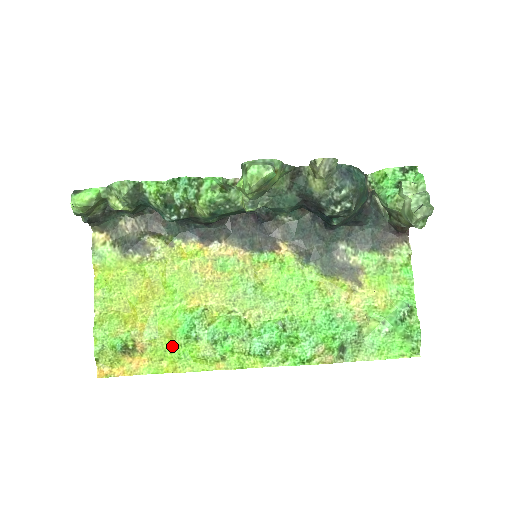
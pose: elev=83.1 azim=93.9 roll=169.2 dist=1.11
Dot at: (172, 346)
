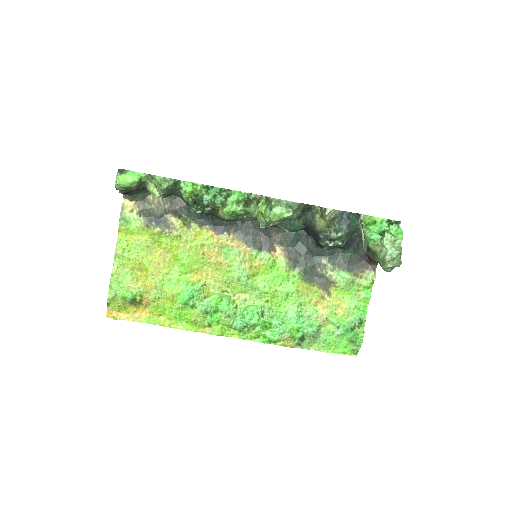
Dot at: (171, 307)
